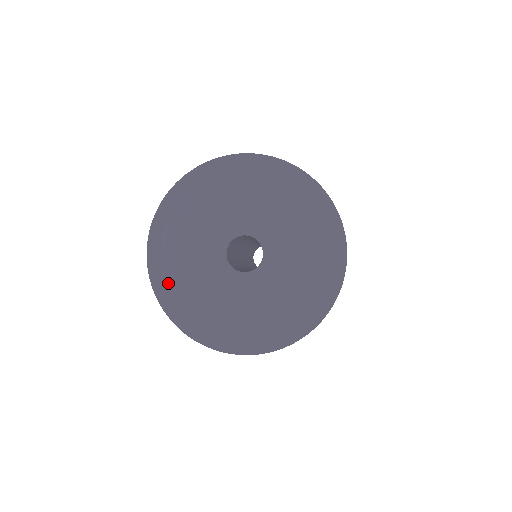
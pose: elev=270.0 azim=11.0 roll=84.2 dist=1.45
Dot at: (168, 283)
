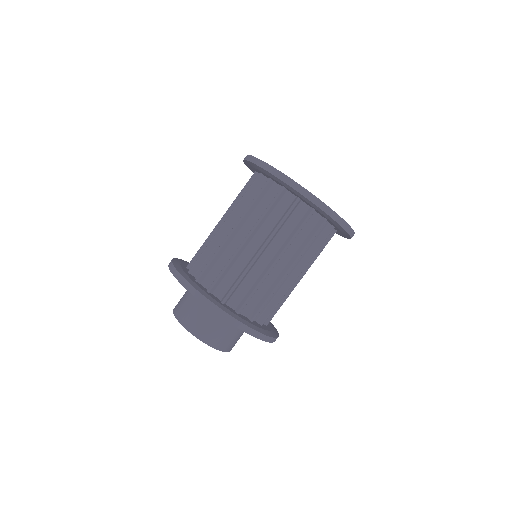
Dot at: occluded
